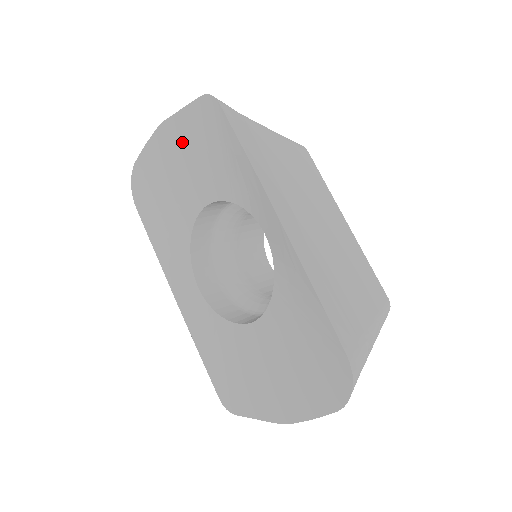
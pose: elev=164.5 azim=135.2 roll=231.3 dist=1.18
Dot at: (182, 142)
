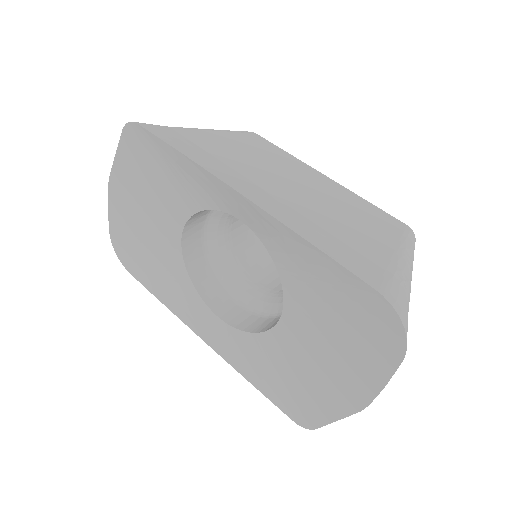
Dot at: (132, 185)
